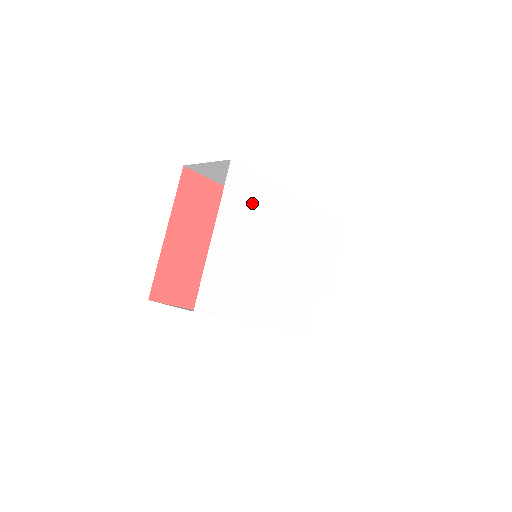
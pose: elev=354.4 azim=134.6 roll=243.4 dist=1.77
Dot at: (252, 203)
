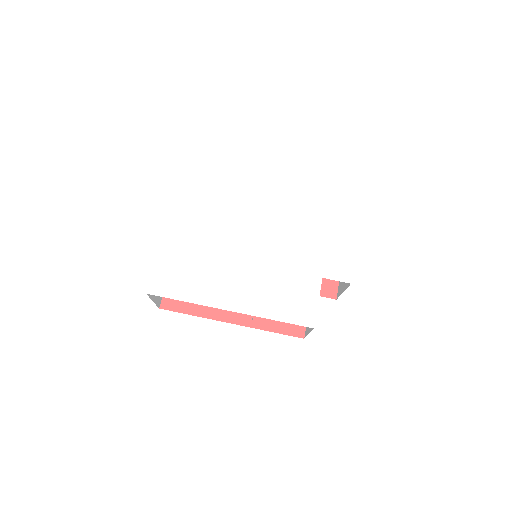
Dot at: (211, 199)
